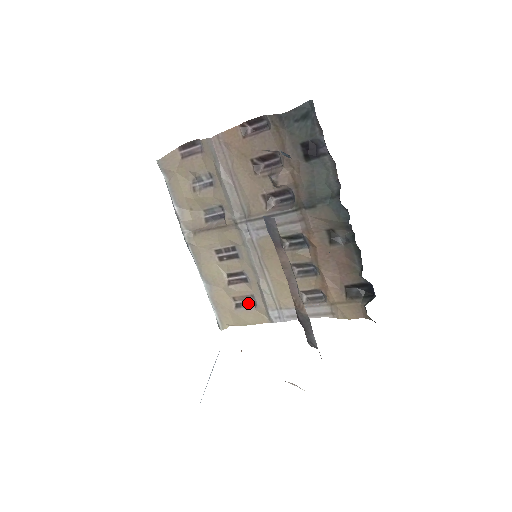
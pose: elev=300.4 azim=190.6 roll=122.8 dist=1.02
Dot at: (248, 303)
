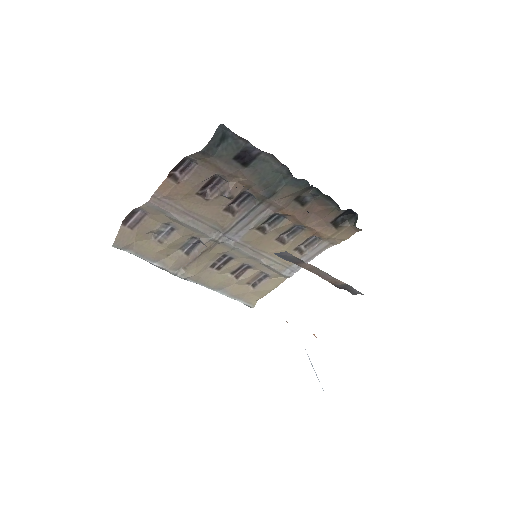
Dot at: (261, 278)
